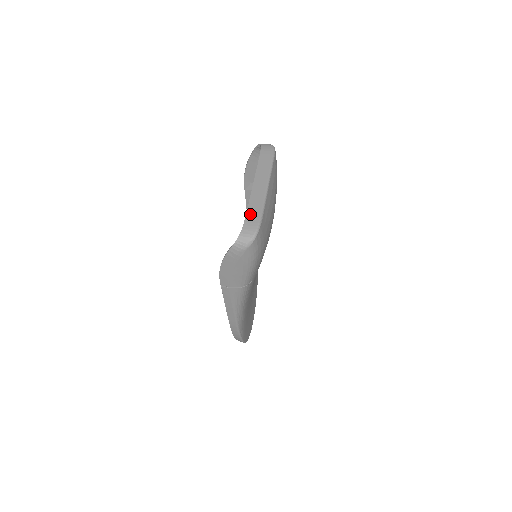
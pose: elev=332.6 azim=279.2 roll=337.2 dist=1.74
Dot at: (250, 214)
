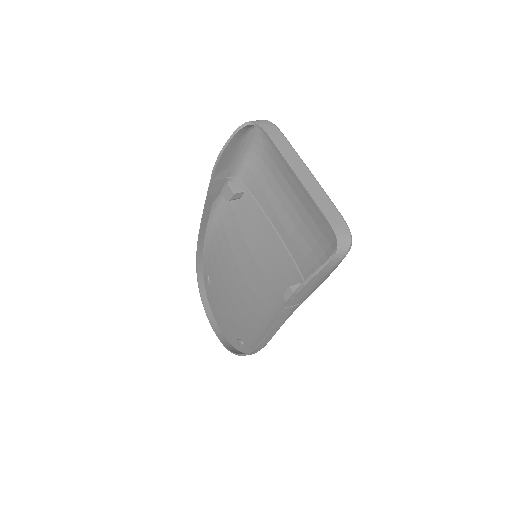
Dot at: (329, 214)
